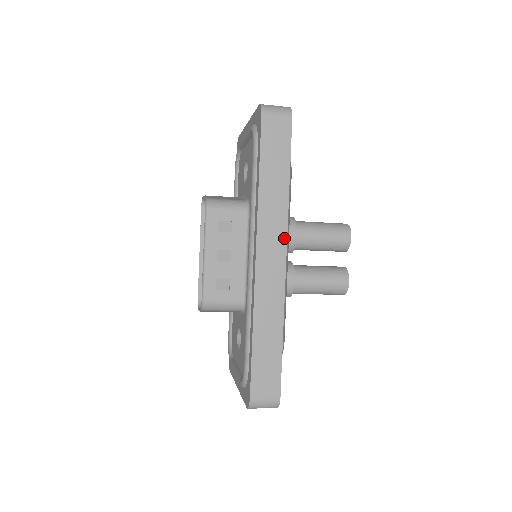
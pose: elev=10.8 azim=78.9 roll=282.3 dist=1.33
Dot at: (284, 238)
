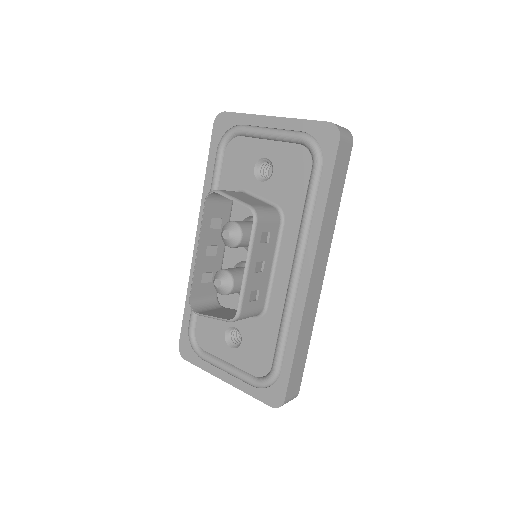
Dot at: (327, 256)
